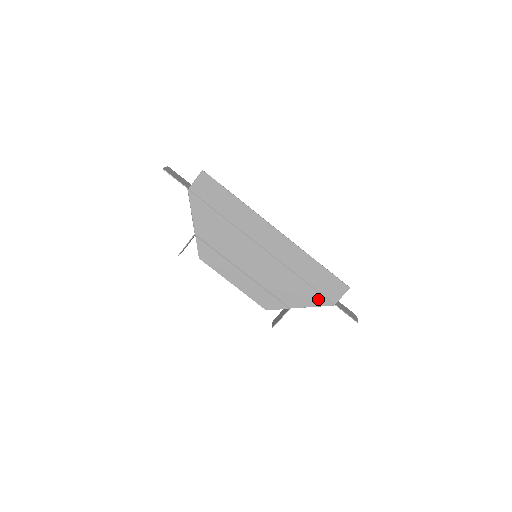
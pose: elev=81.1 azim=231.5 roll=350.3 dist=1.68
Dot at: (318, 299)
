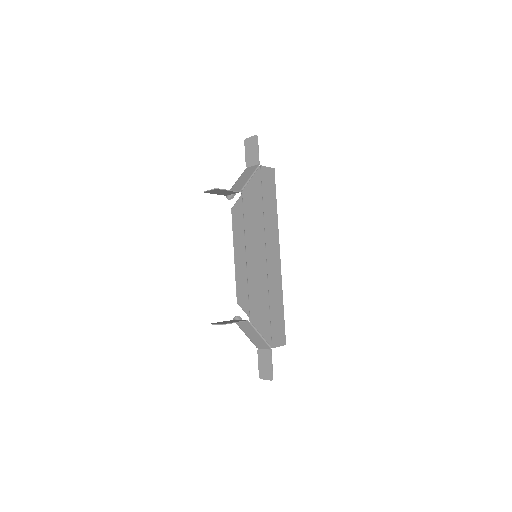
Dot at: (268, 332)
